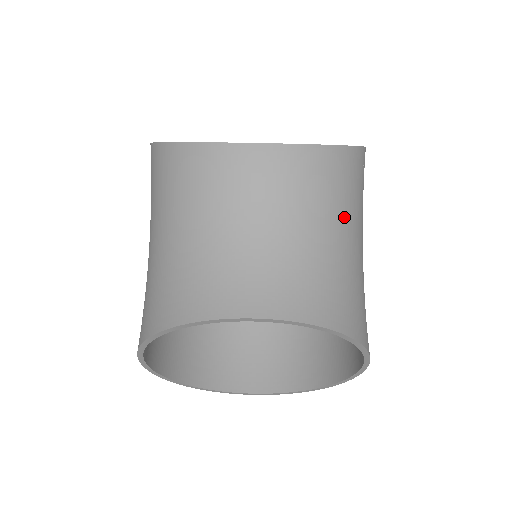
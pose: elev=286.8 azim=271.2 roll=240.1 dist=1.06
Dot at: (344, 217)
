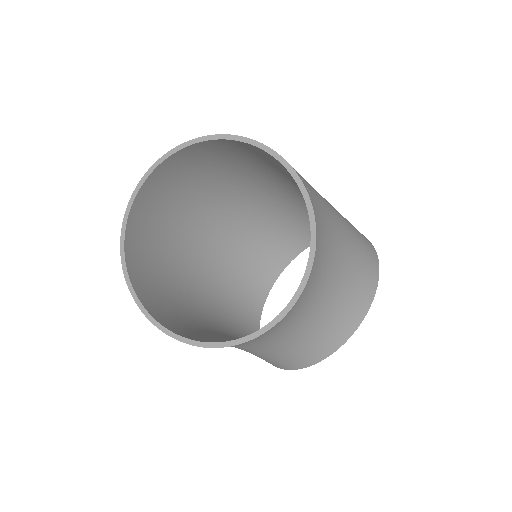
Dot at: (334, 246)
